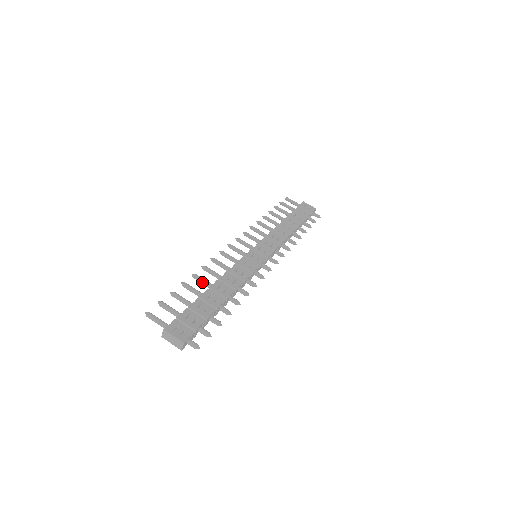
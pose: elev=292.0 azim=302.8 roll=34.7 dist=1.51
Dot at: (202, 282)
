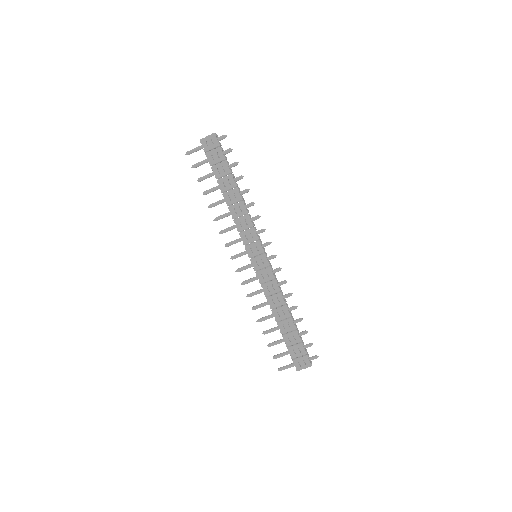
Dot at: occluded
